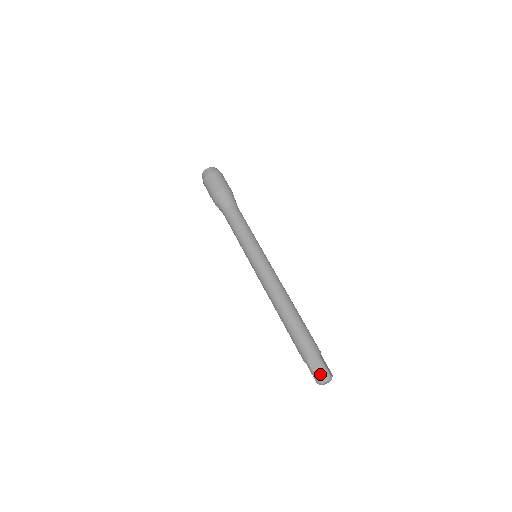
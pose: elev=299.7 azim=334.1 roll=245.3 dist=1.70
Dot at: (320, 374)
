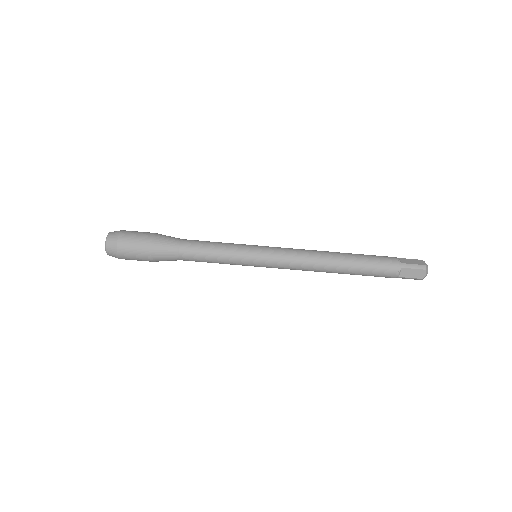
Dot at: (419, 274)
